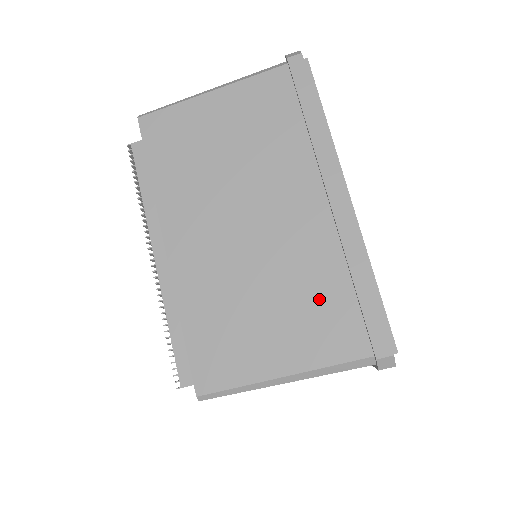
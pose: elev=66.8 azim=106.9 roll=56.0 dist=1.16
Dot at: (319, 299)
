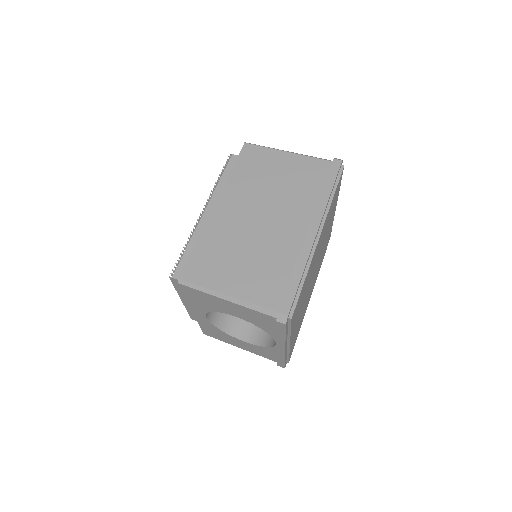
Dot at: (271, 271)
